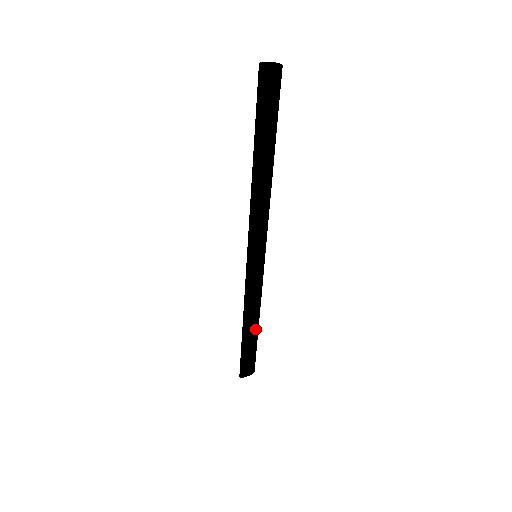
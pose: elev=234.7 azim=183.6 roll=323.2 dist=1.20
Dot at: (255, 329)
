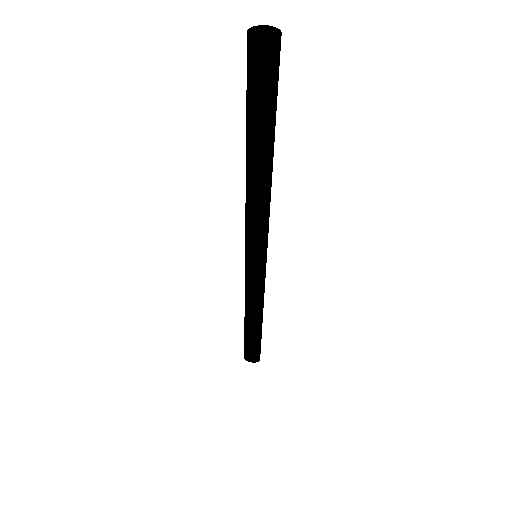
Dot at: (252, 325)
